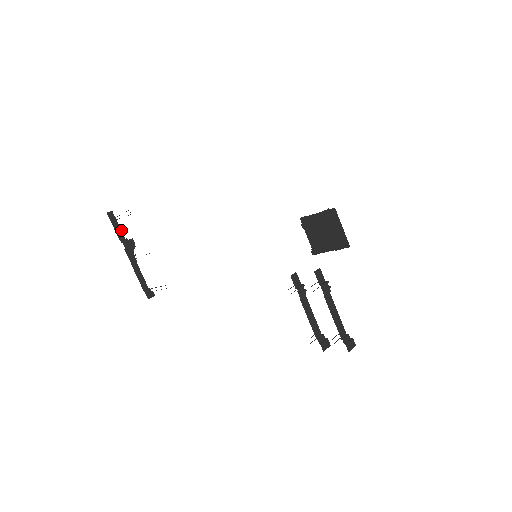
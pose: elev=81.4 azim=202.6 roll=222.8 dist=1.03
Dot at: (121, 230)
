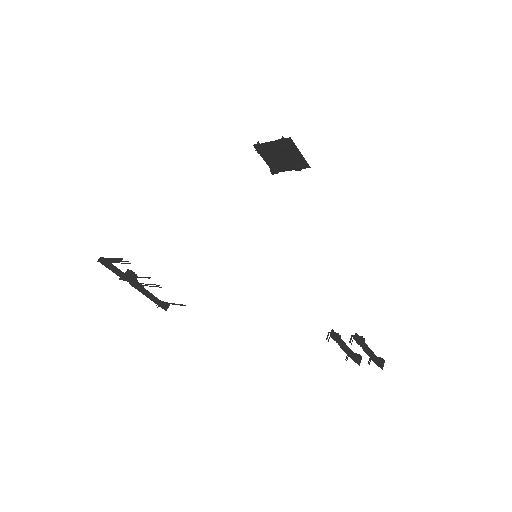
Dot at: (118, 269)
